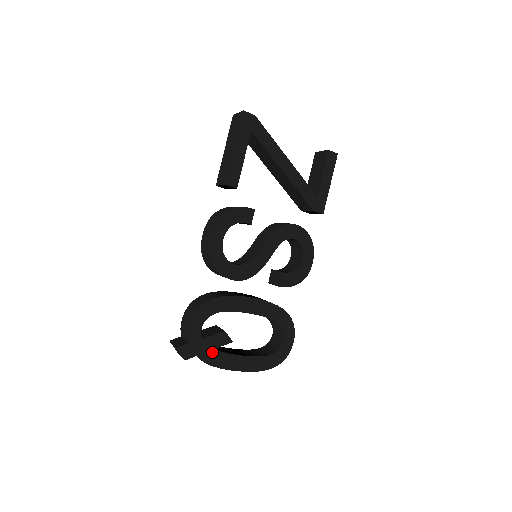
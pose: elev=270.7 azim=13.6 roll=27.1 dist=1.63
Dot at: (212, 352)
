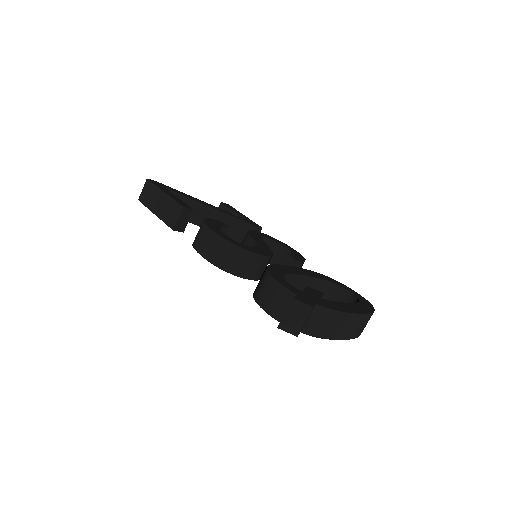
Dot at: (322, 301)
